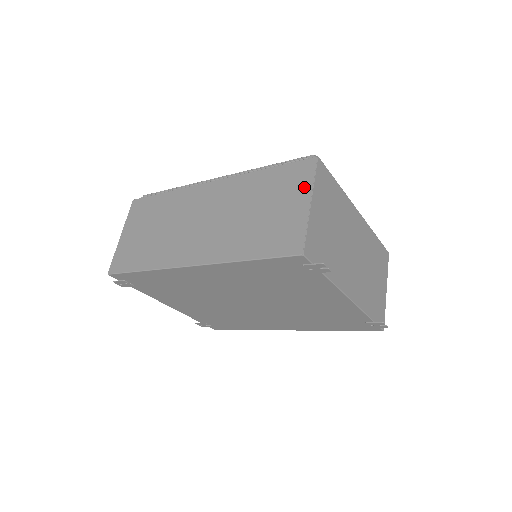
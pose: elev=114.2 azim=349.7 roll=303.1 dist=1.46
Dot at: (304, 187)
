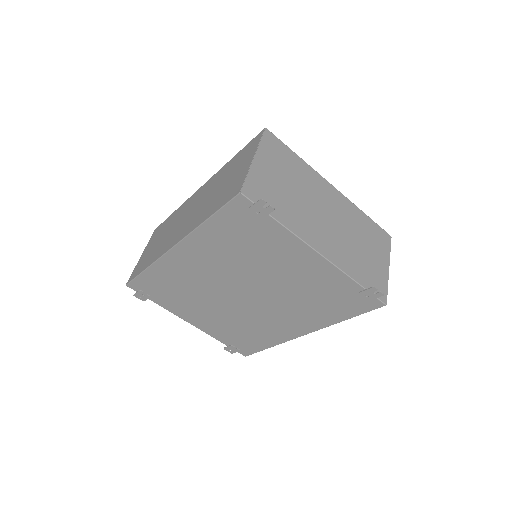
Dot at: (252, 151)
